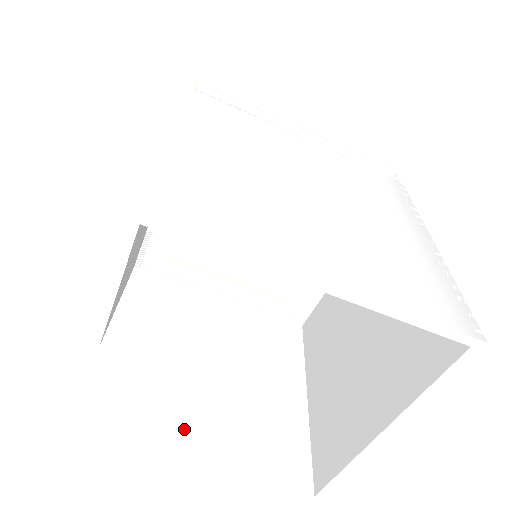
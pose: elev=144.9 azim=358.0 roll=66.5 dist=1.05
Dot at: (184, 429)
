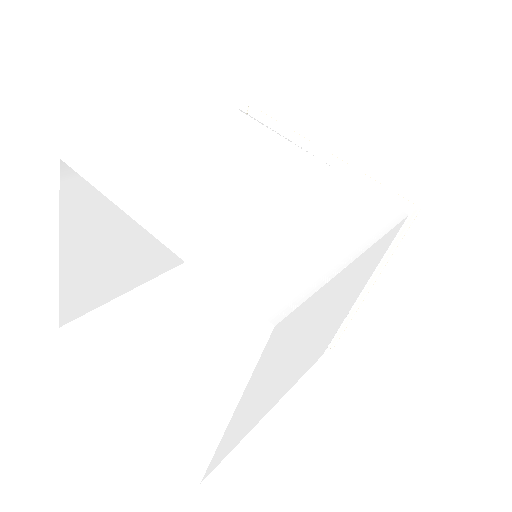
Dot at: (139, 370)
